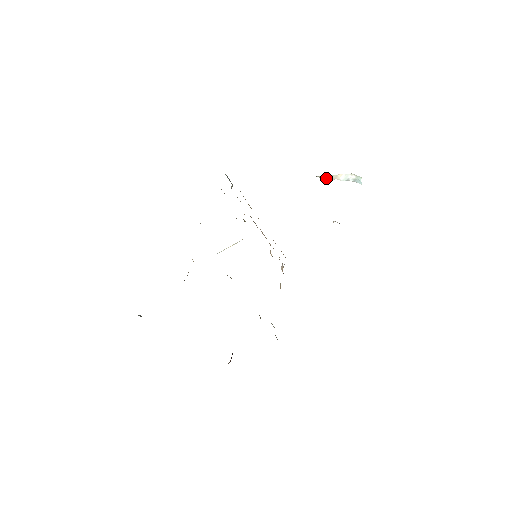
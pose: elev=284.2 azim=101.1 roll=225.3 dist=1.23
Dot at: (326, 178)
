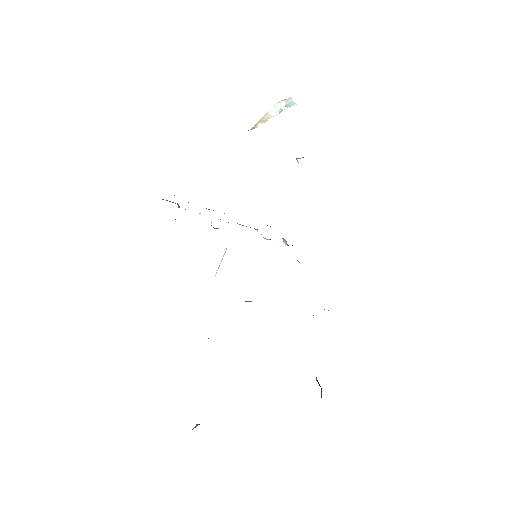
Dot at: (259, 125)
